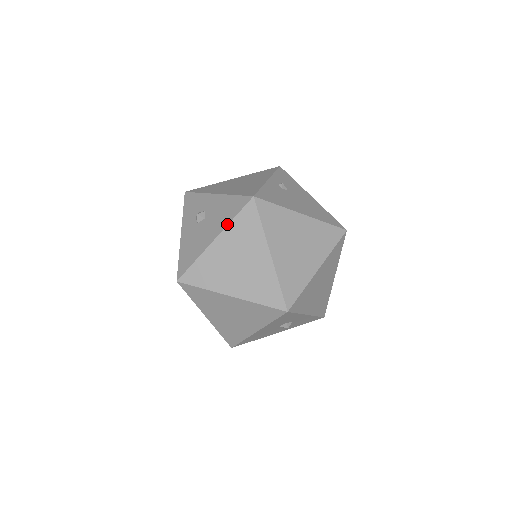
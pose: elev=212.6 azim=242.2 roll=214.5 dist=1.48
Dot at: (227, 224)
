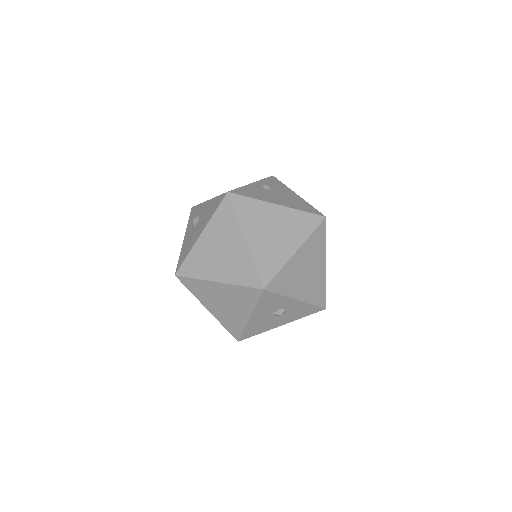
Dot at: (209, 219)
